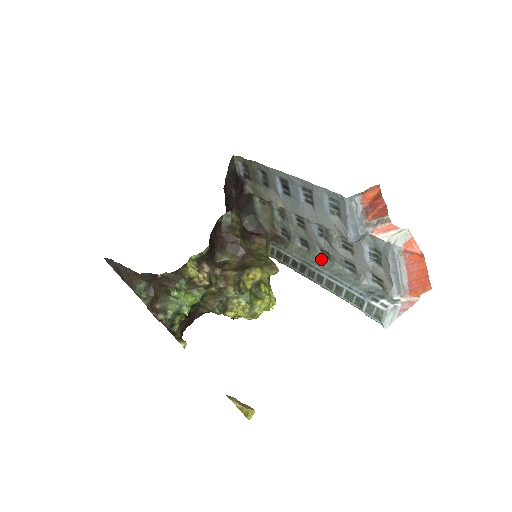
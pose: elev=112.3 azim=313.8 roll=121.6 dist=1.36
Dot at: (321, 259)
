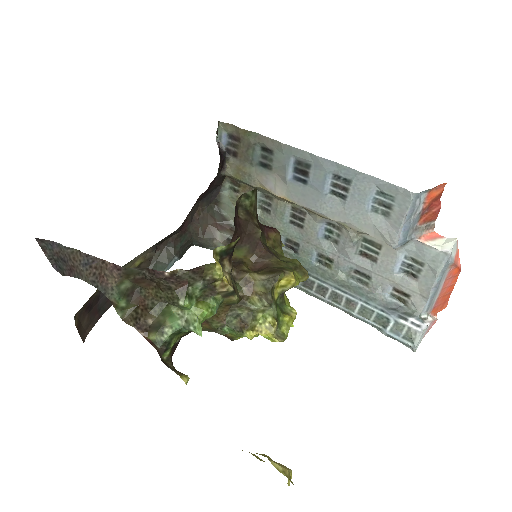
Dot at: (316, 266)
